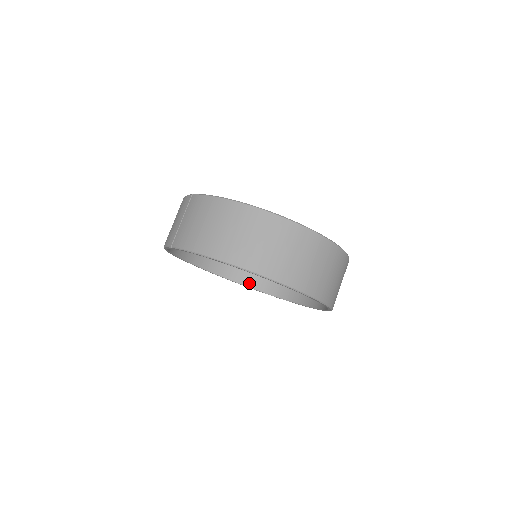
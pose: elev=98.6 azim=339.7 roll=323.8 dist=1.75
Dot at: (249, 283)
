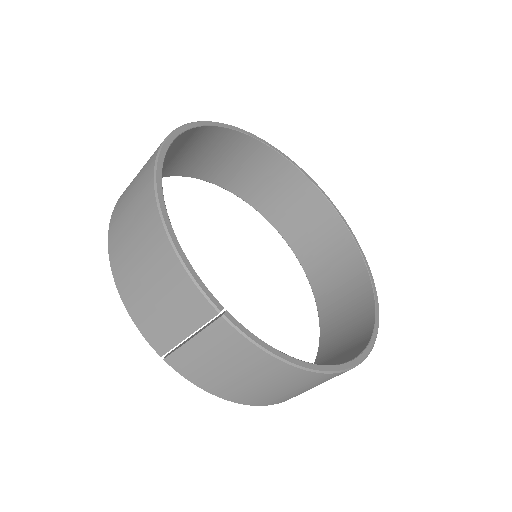
Dot at: (199, 175)
